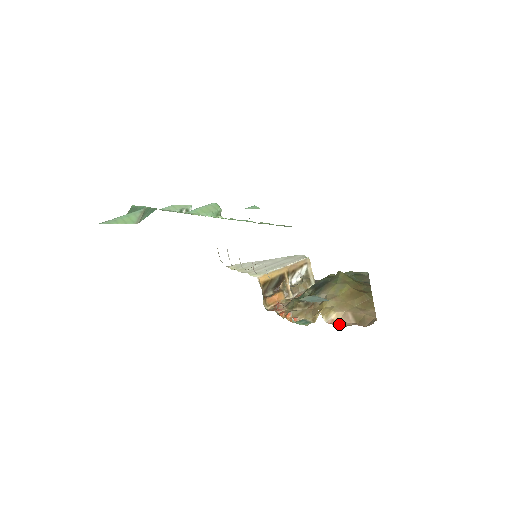
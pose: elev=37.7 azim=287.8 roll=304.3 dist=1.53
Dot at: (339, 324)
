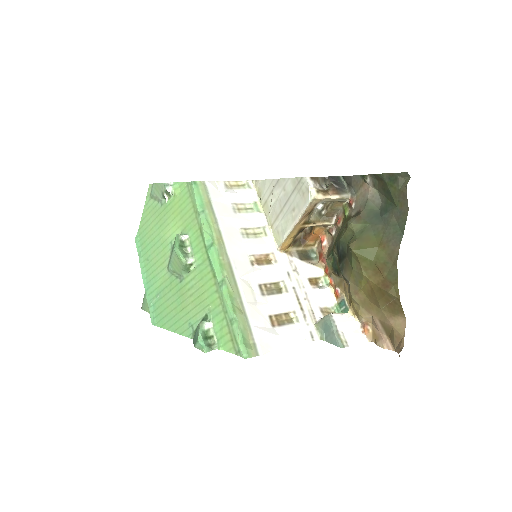
Dot at: (372, 330)
